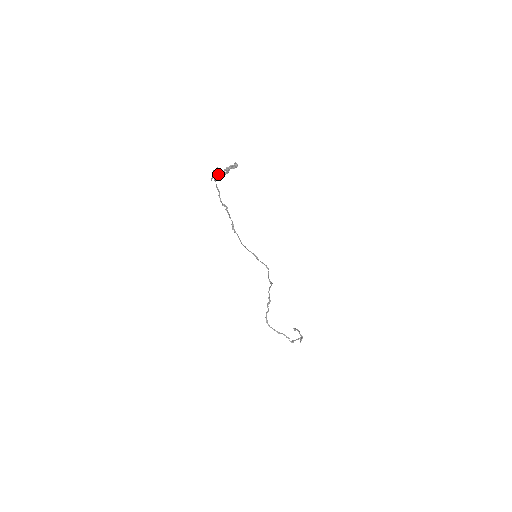
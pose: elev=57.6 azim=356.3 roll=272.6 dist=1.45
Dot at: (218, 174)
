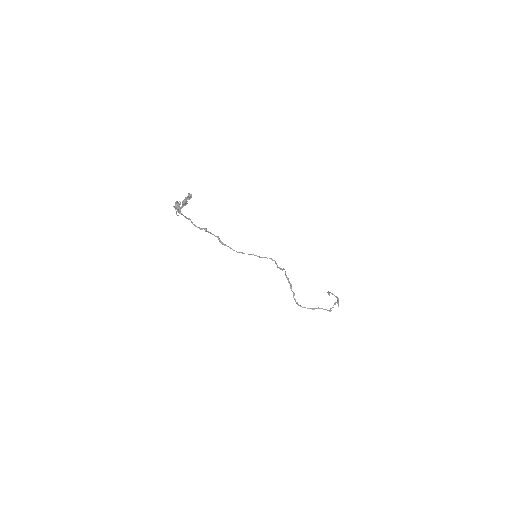
Dot at: (179, 208)
